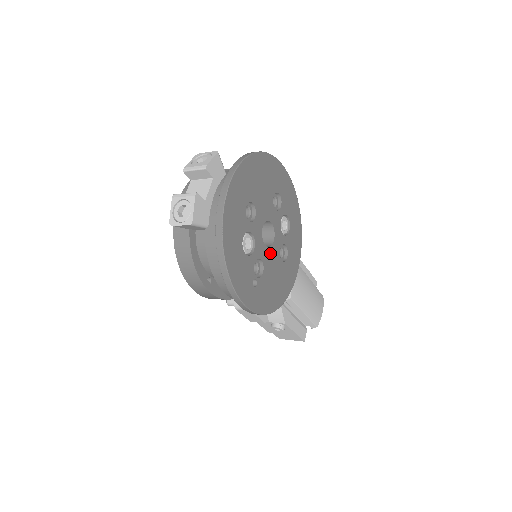
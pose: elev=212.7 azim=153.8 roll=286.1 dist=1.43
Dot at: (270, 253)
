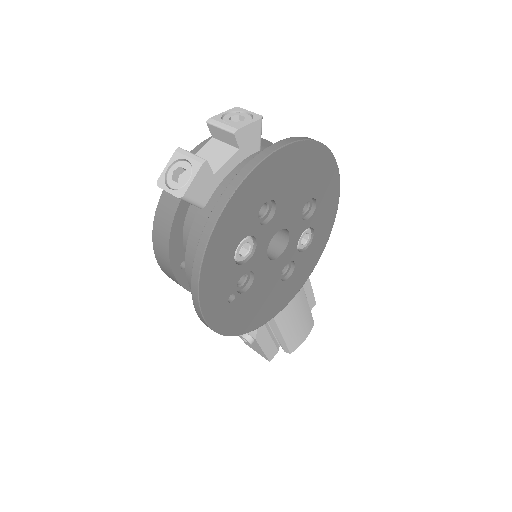
Dot at: (270, 267)
